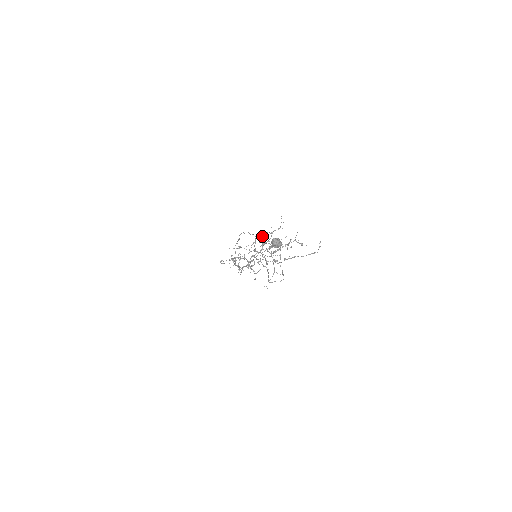
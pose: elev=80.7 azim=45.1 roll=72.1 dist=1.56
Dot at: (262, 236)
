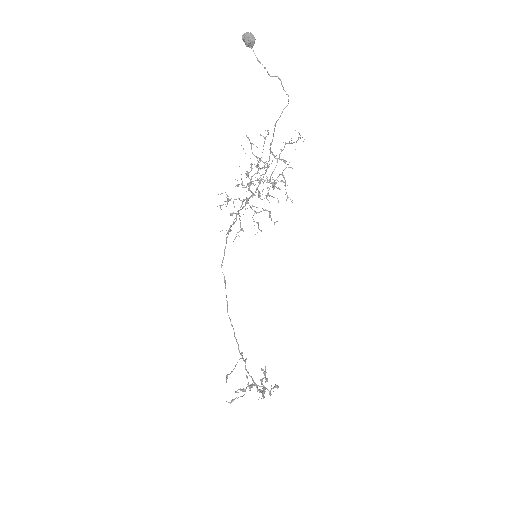
Dot at: (241, 179)
